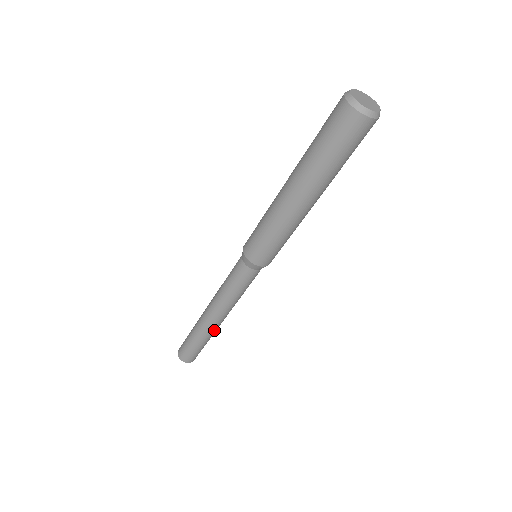
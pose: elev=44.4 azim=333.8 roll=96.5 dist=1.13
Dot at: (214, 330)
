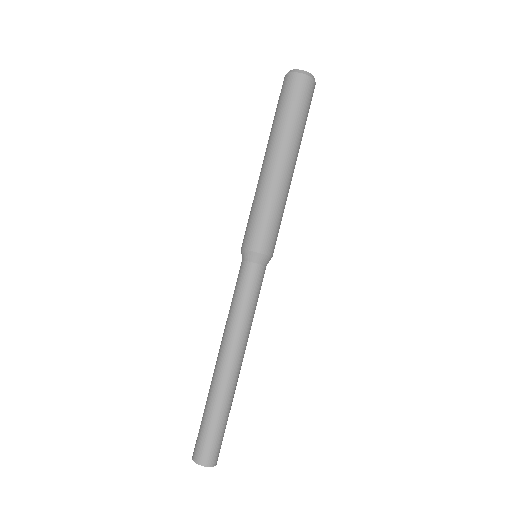
Dot at: (235, 384)
